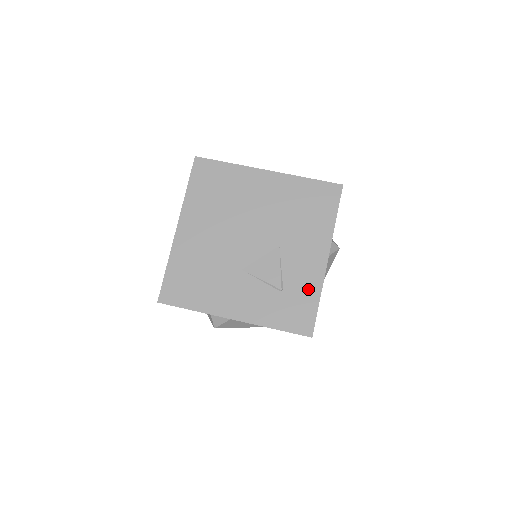
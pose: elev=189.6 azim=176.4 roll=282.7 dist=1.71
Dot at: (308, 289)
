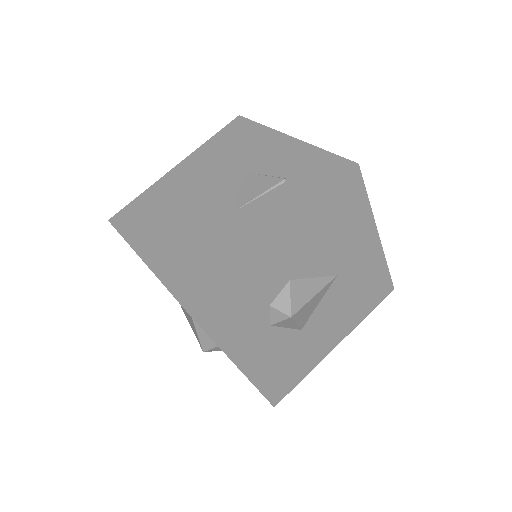
Dot at: (304, 157)
